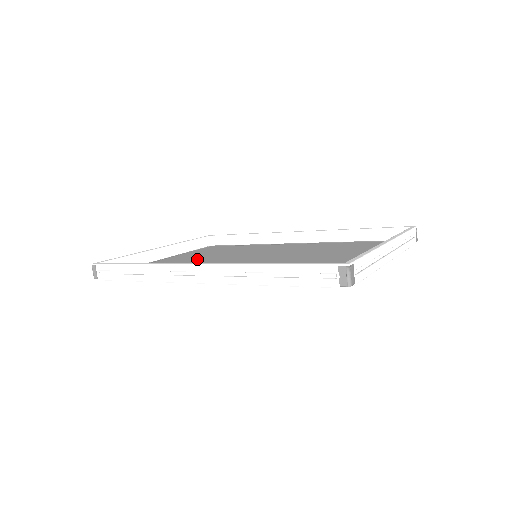
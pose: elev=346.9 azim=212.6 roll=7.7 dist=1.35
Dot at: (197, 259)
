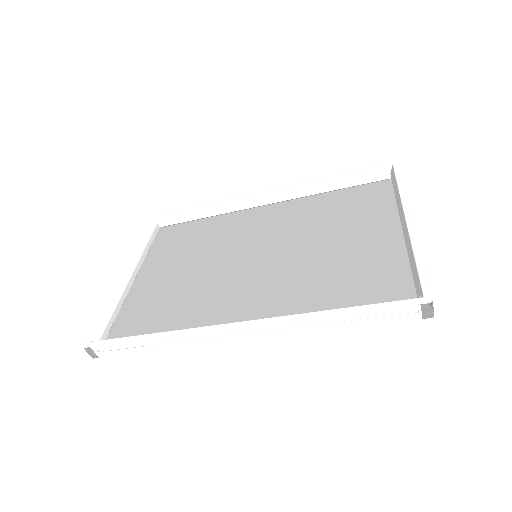
Dot at: (181, 273)
